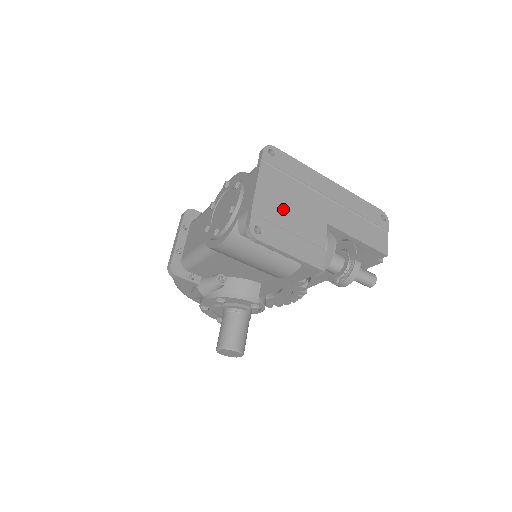
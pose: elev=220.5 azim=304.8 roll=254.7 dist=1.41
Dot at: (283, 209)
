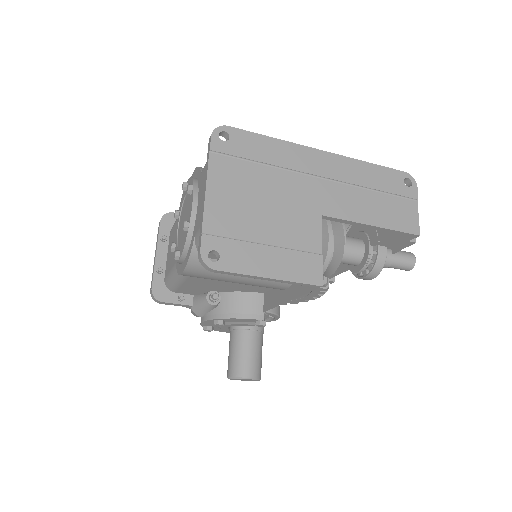
Dot at: (251, 213)
